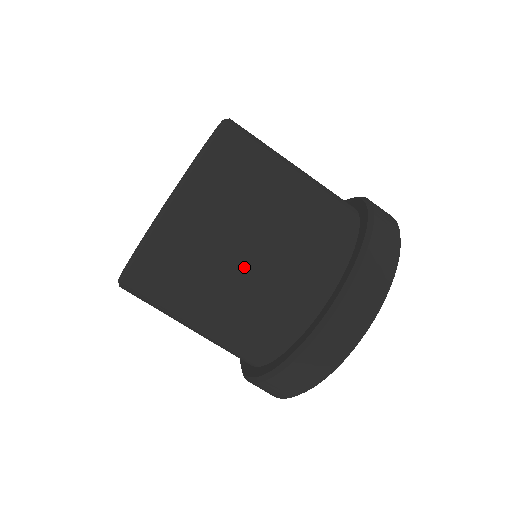
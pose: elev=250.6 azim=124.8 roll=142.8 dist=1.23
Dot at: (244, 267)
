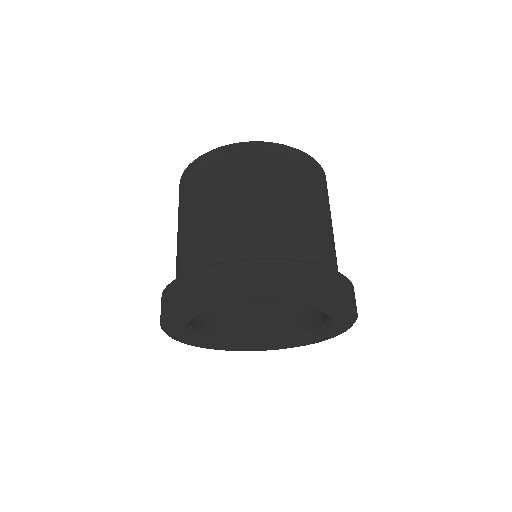
Dot at: (320, 212)
